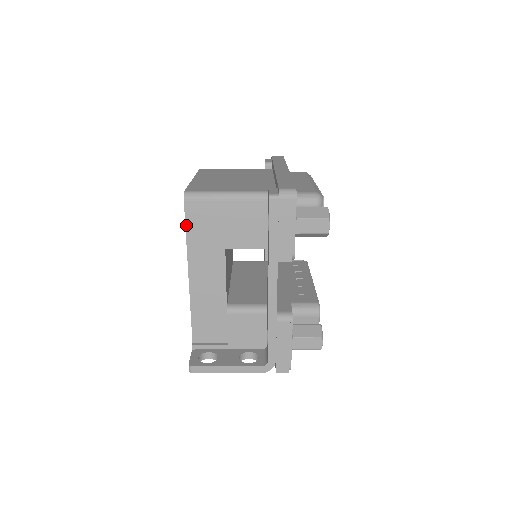
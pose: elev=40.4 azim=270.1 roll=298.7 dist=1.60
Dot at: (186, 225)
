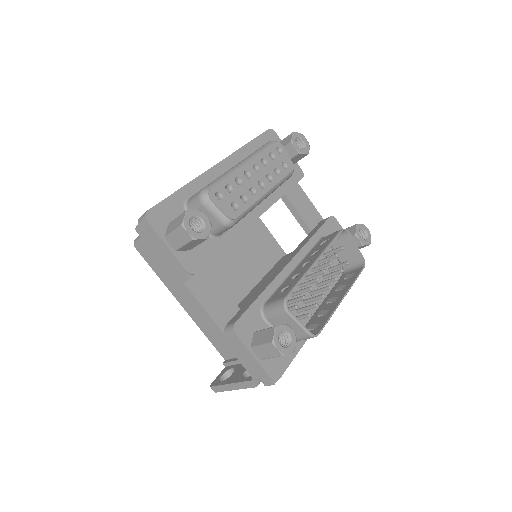
Dot at: (150, 266)
